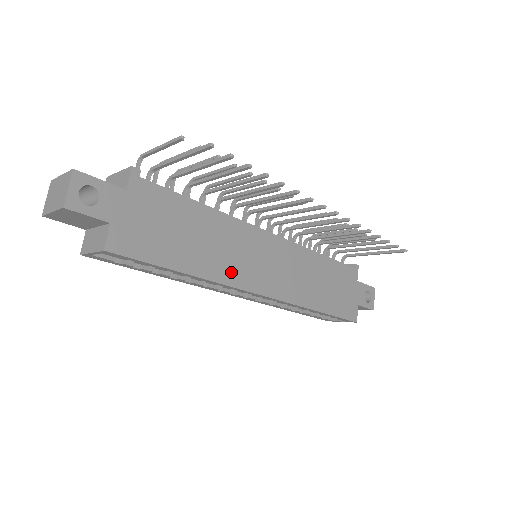
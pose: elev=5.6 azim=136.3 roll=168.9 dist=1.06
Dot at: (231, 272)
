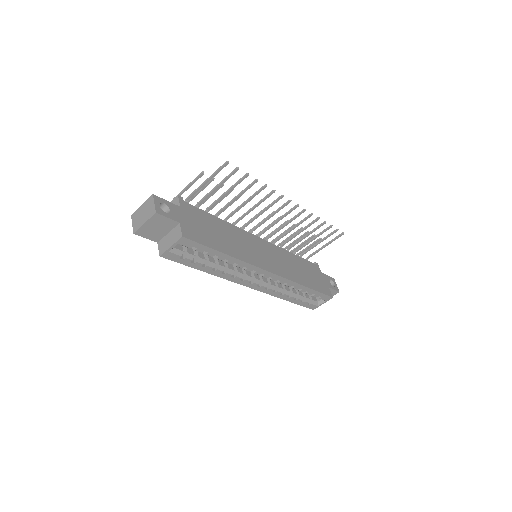
Dot at: (249, 257)
